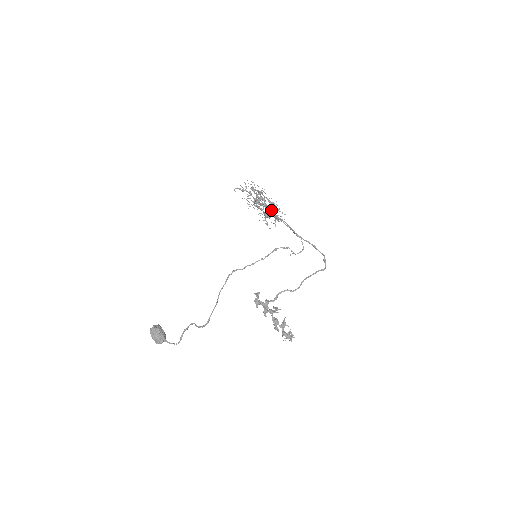
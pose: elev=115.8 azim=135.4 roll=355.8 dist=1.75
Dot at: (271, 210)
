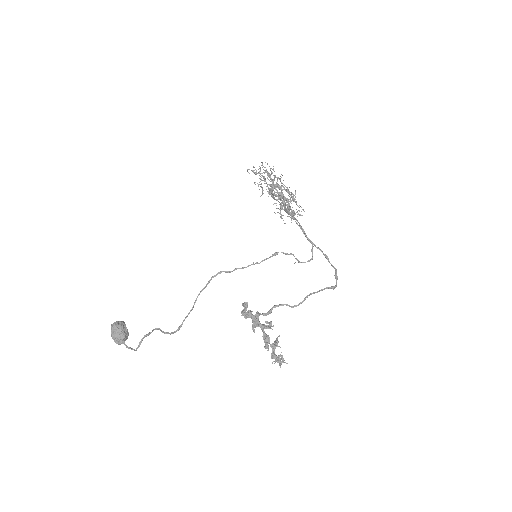
Dot at: (287, 202)
